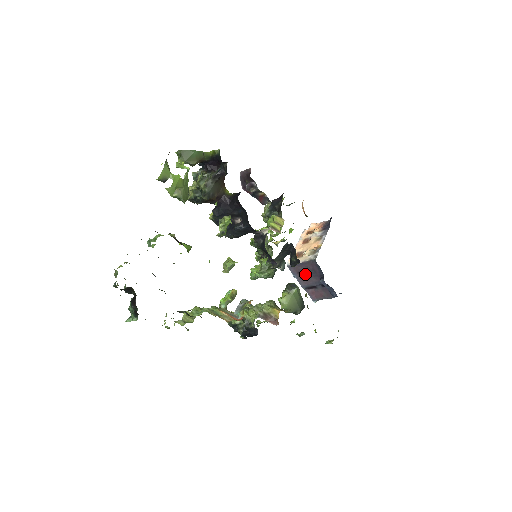
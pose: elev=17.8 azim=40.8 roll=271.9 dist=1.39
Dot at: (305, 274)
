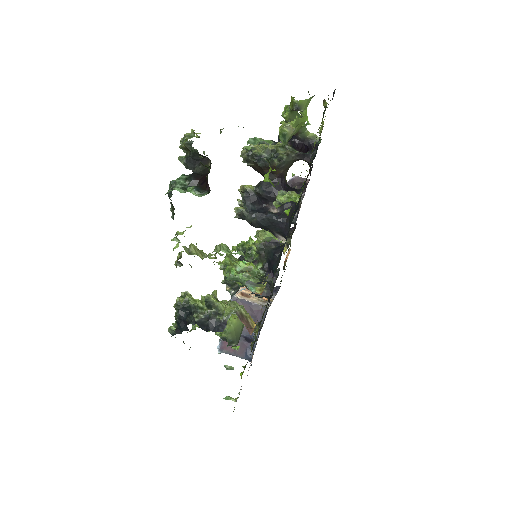
Dot at: occluded
